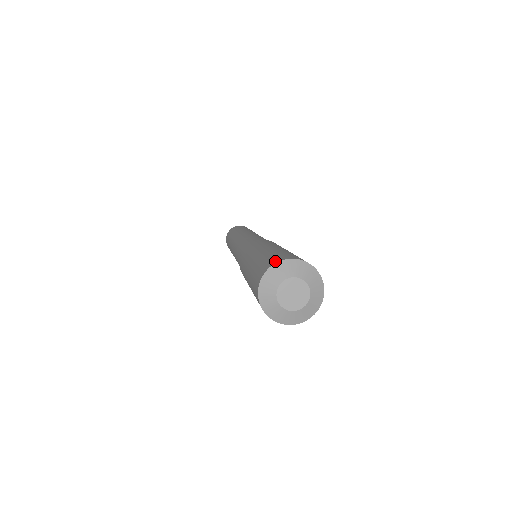
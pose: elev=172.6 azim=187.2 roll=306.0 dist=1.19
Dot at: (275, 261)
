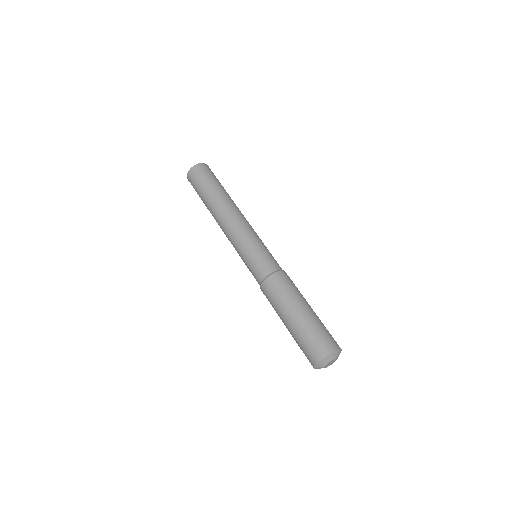
Dot at: (318, 358)
